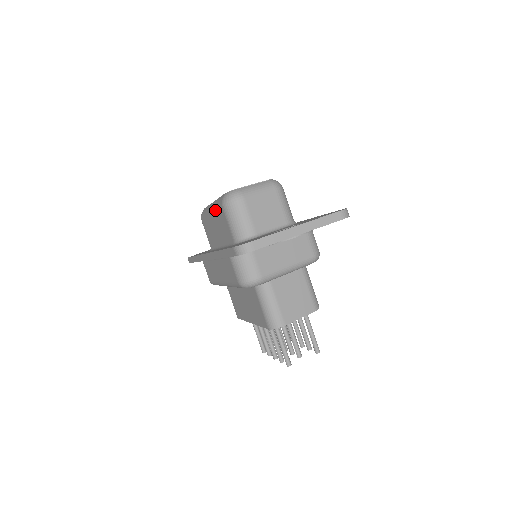
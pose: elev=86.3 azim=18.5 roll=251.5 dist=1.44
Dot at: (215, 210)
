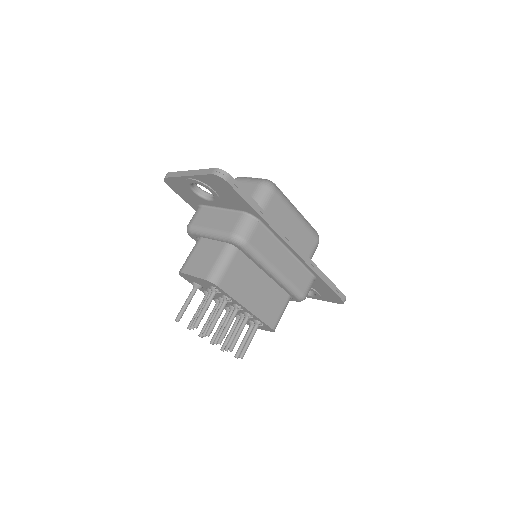
Dot at: occluded
